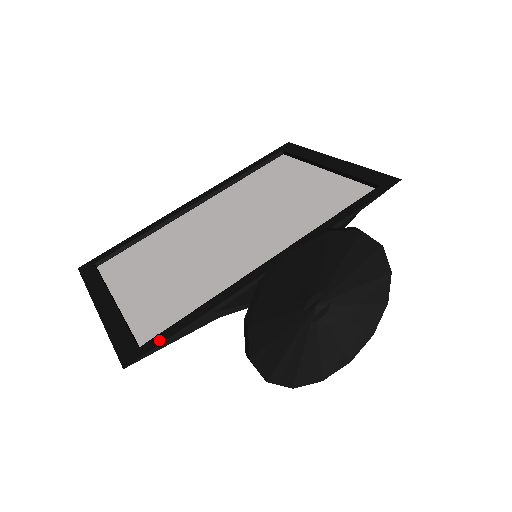
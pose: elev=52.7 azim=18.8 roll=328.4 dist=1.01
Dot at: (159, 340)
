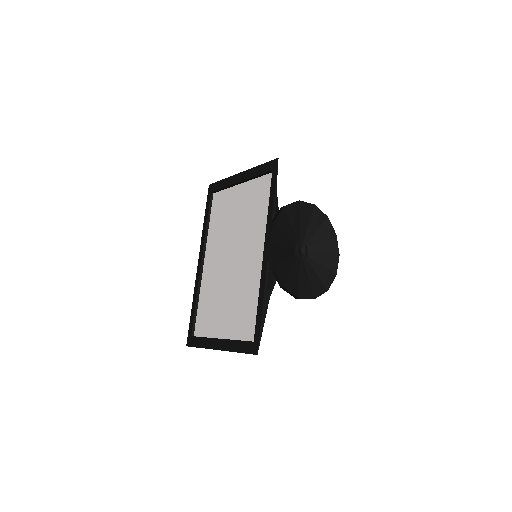
Dot at: (258, 330)
